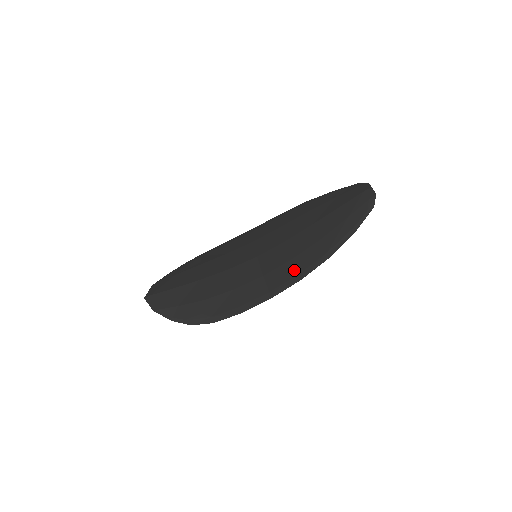
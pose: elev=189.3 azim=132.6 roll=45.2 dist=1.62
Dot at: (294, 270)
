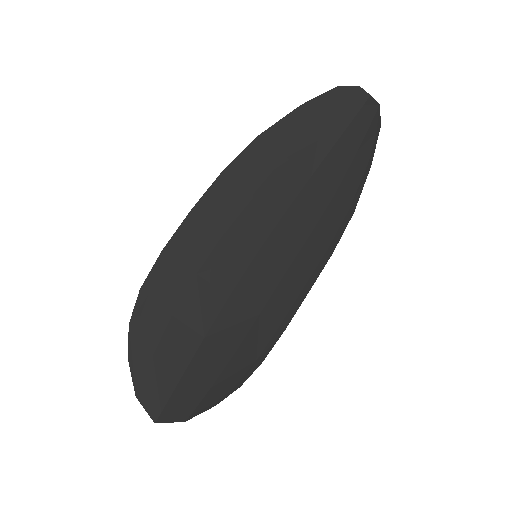
Dot at: (320, 247)
